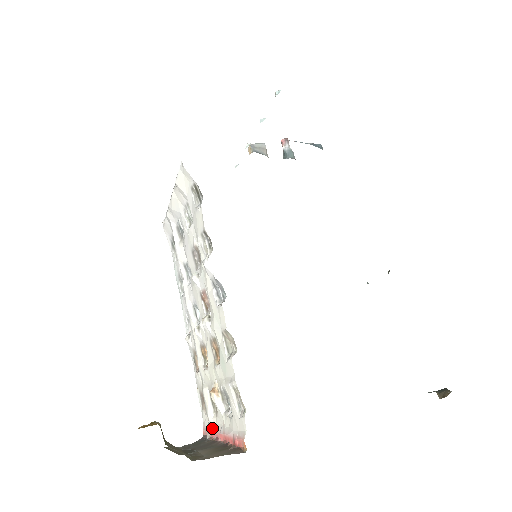
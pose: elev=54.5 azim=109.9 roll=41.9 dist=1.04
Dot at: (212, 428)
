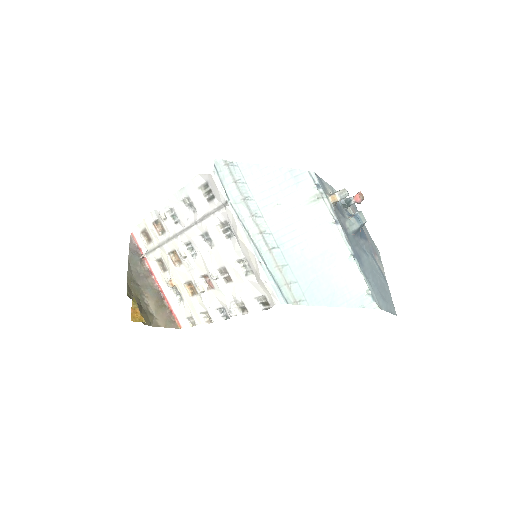
Dot at: (148, 260)
